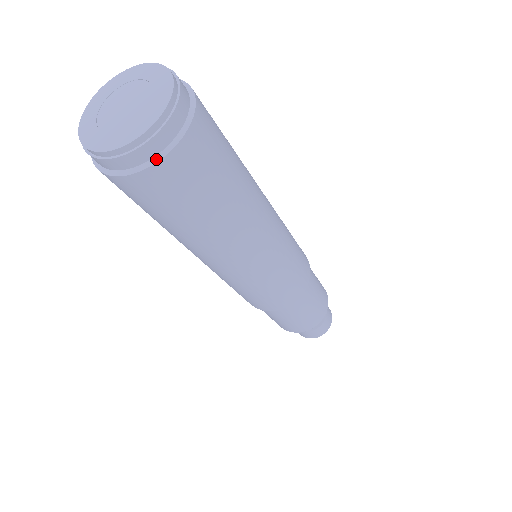
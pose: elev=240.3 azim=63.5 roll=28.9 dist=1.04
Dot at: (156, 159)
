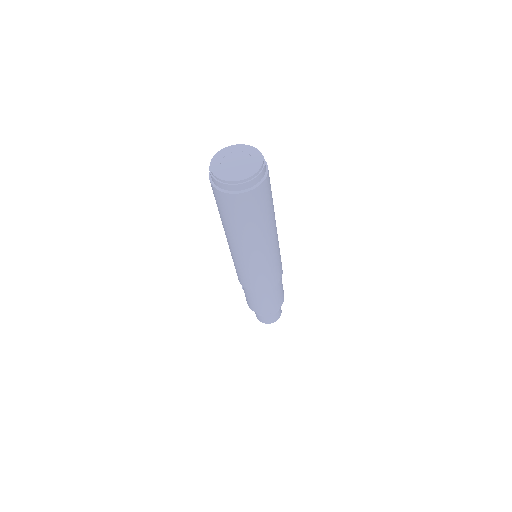
Dot at: (243, 191)
